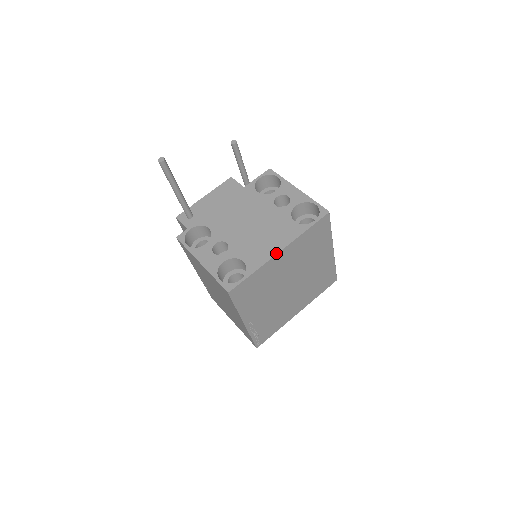
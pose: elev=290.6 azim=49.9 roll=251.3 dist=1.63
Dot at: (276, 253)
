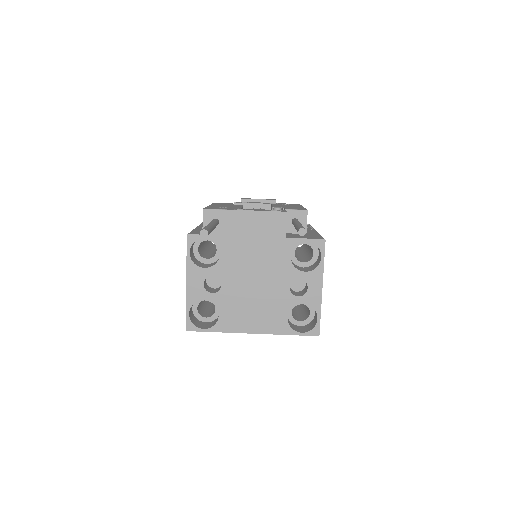
Dot at: (248, 332)
